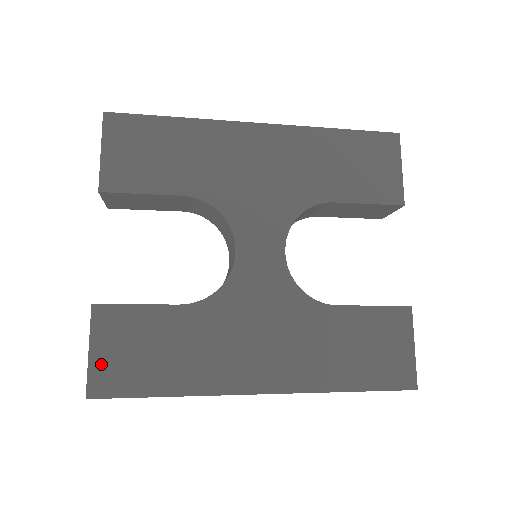
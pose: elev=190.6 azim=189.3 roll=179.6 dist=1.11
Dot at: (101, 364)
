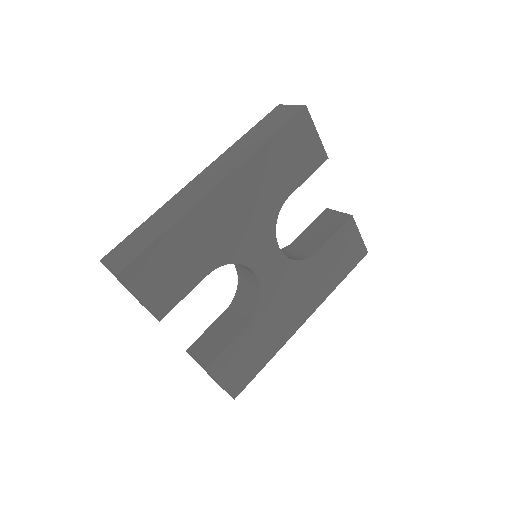
Dot at: (230, 383)
